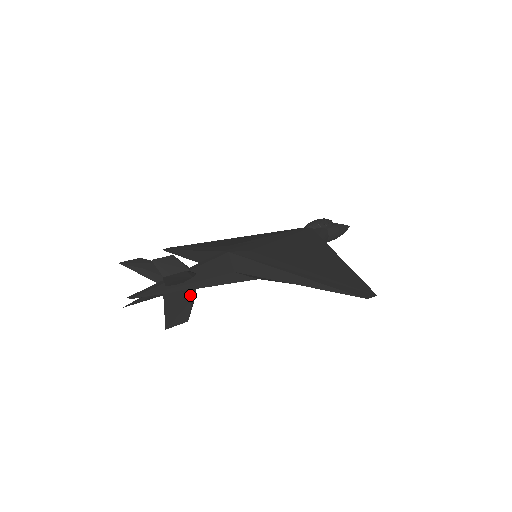
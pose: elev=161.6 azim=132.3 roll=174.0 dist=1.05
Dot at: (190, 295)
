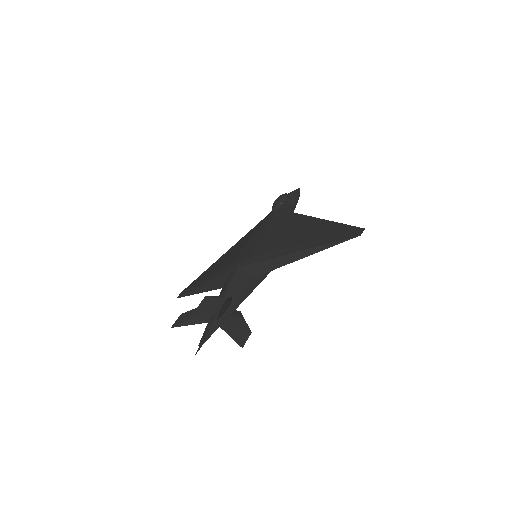
Dot at: (237, 314)
